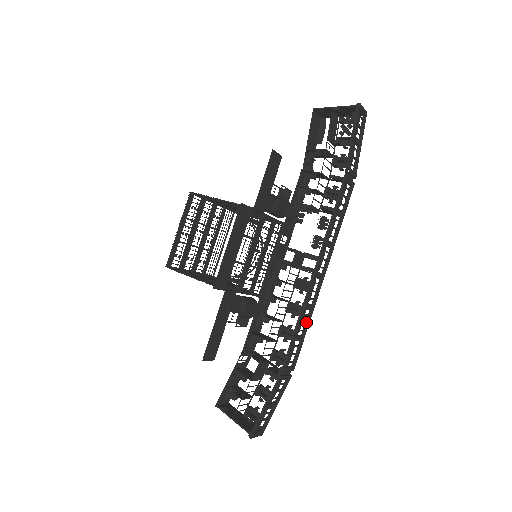
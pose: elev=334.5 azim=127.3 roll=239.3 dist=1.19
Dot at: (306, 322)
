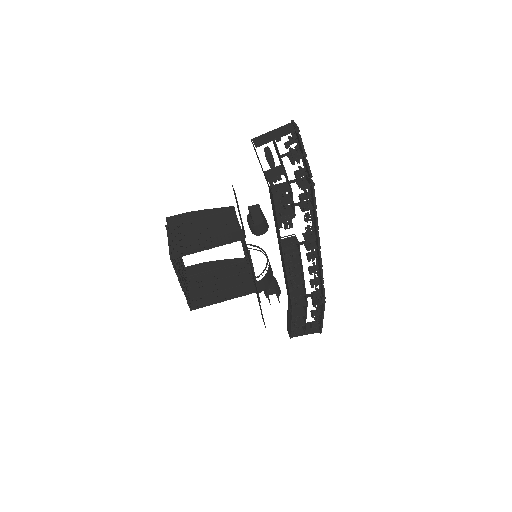
Dot at: occluded
